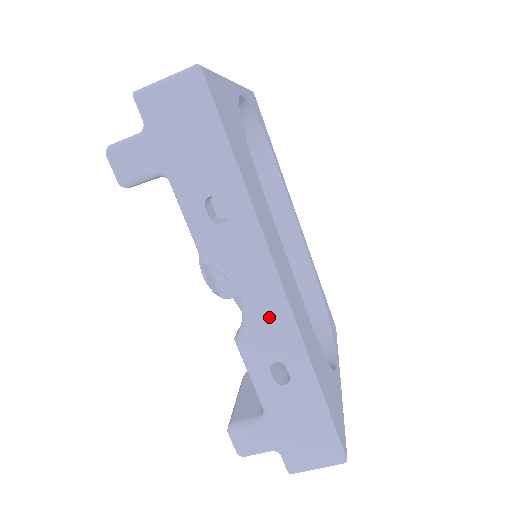
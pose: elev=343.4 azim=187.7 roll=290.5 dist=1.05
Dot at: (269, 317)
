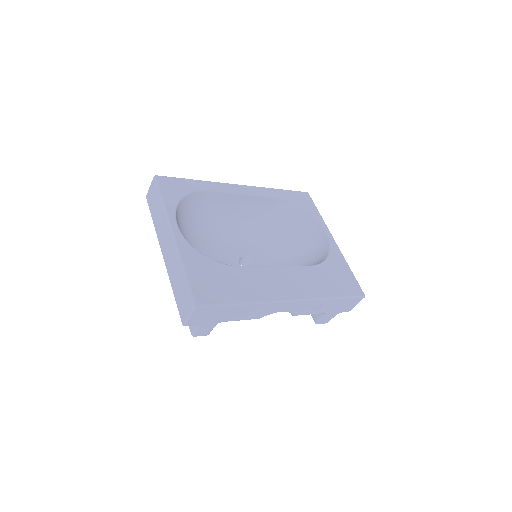
Dot at: (297, 307)
